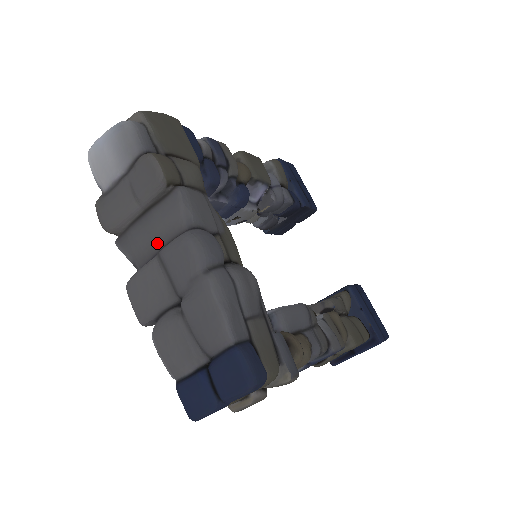
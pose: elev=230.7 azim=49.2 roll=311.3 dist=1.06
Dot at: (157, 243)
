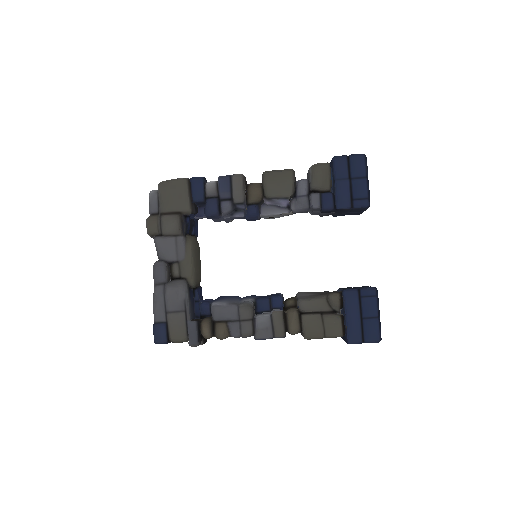
Dot at: occluded
